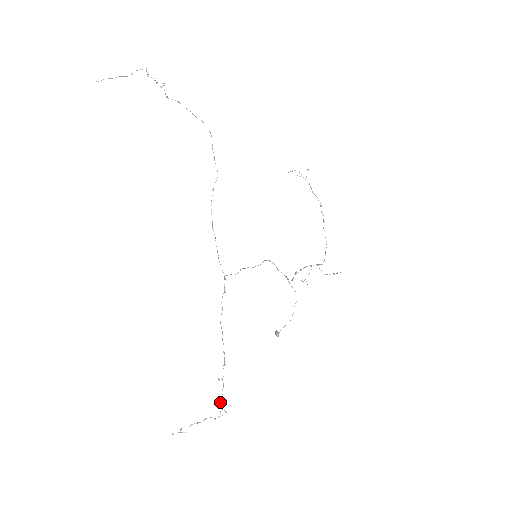
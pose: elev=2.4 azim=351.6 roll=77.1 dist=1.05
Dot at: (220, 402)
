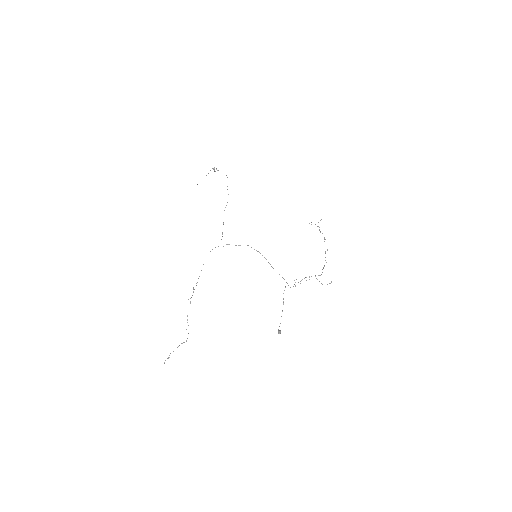
Dot at: (187, 319)
